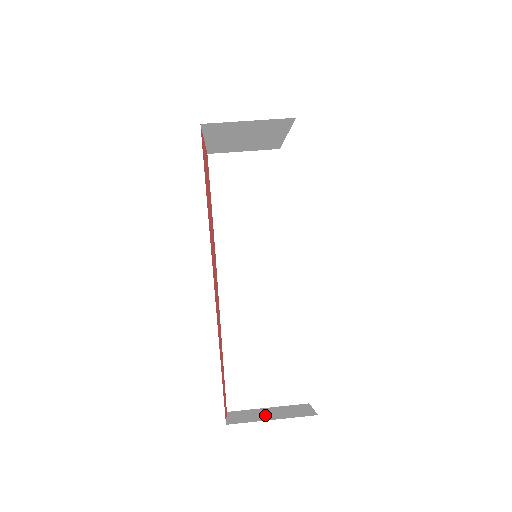
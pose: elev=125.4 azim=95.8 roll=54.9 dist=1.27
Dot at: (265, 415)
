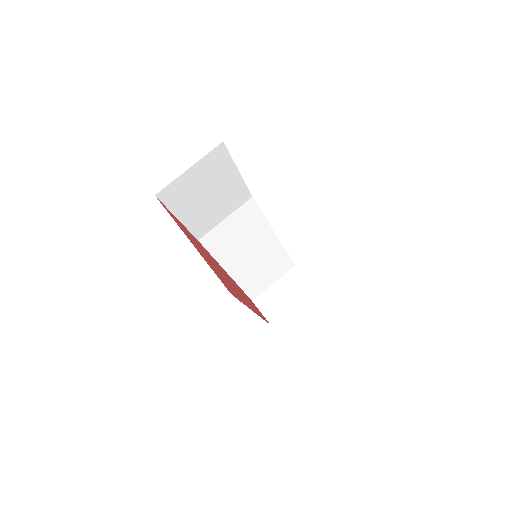
Dot at: (283, 300)
